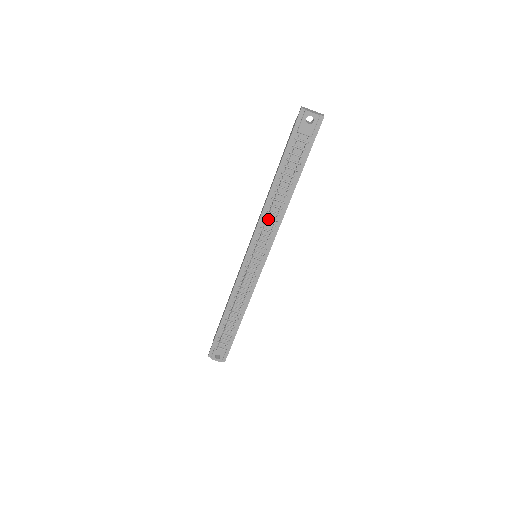
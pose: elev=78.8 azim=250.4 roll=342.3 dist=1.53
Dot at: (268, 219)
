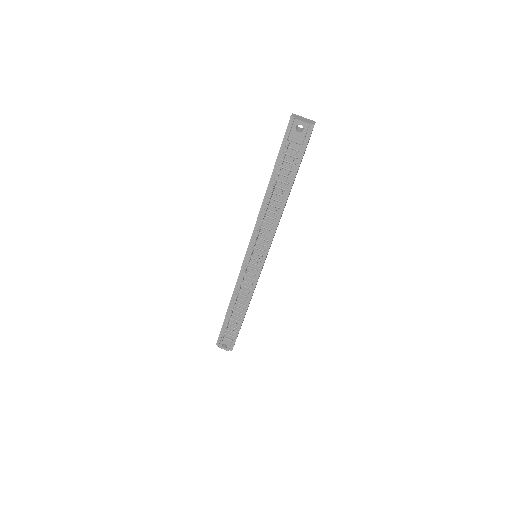
Dot at: (264, 223)
